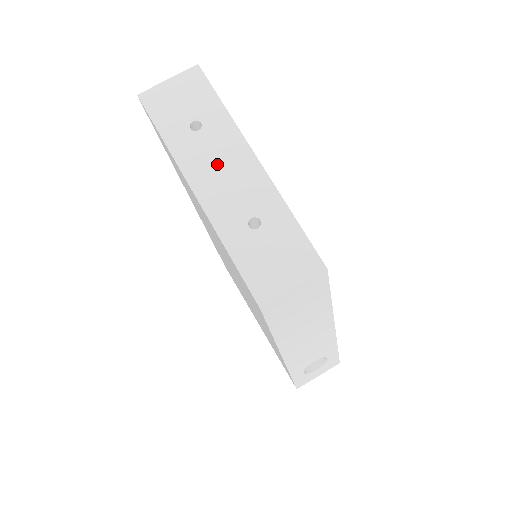
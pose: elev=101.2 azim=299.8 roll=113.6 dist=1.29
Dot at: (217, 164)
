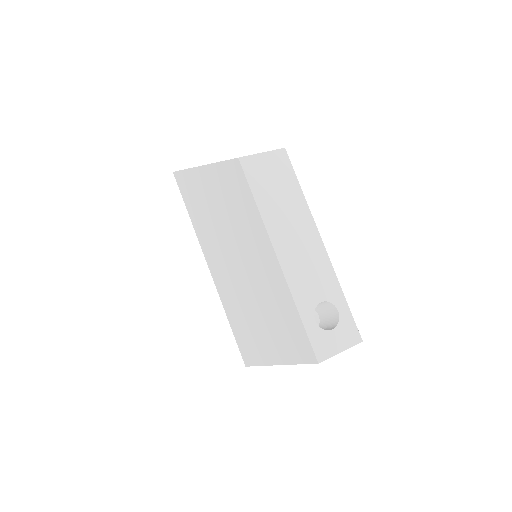
Dot at: occluded
